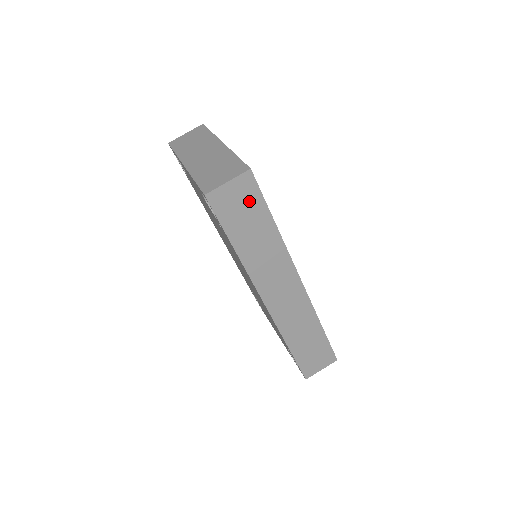
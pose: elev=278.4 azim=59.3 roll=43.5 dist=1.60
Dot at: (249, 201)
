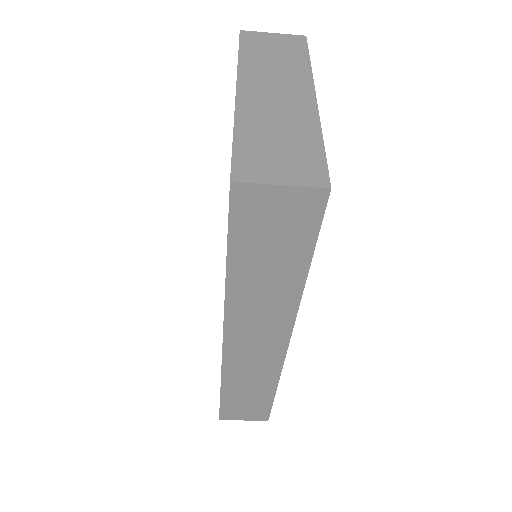
Dot at: (293, 228)
